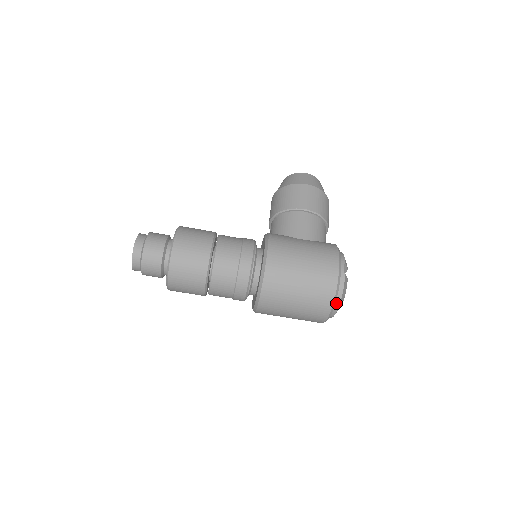
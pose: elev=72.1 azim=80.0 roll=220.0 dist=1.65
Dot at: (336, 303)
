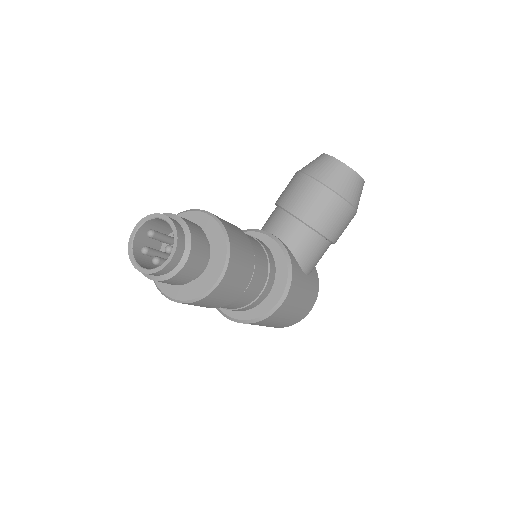
Dot at: occluded
